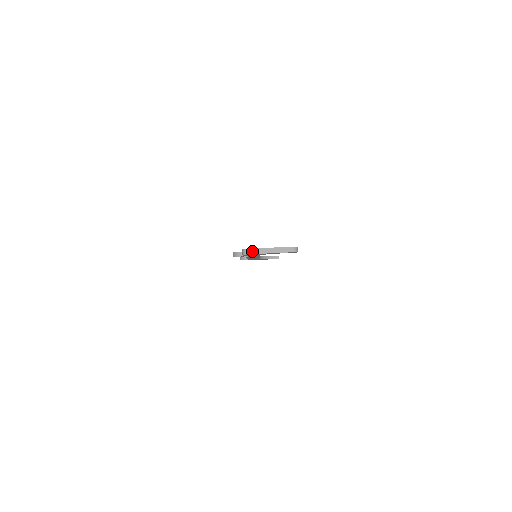
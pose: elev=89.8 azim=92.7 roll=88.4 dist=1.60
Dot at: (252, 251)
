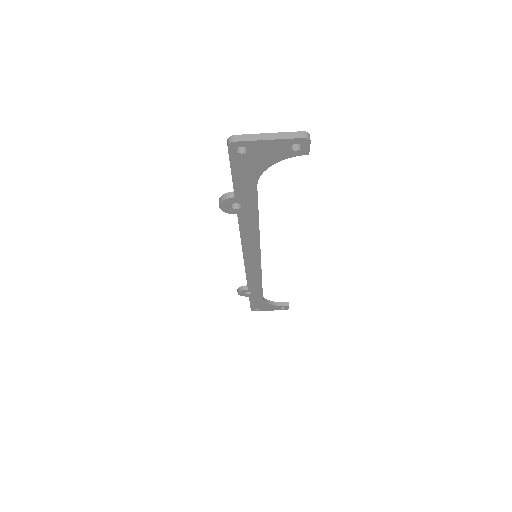
Dot at: (241, 137)
